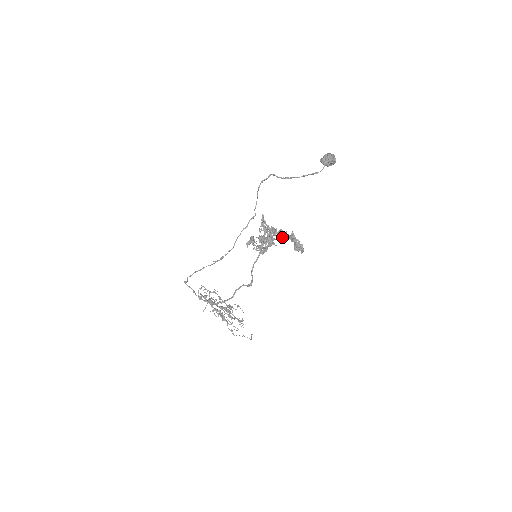
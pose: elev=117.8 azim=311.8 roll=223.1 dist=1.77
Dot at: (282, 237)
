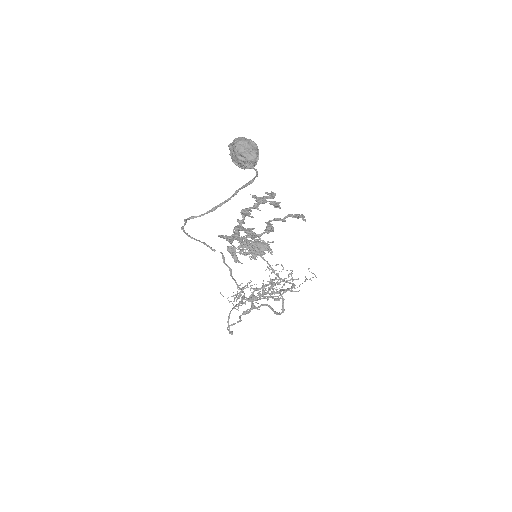
Dot at: (269, 232)
